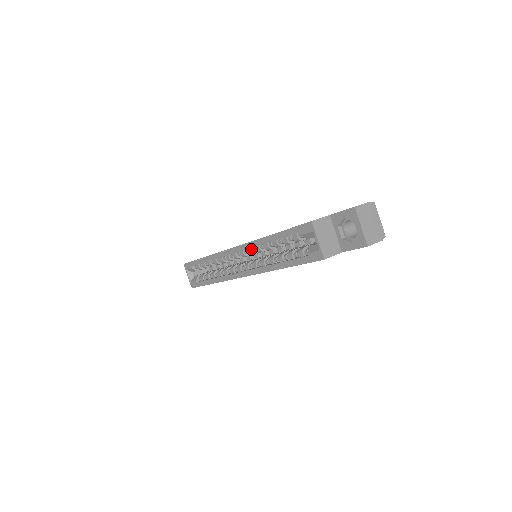
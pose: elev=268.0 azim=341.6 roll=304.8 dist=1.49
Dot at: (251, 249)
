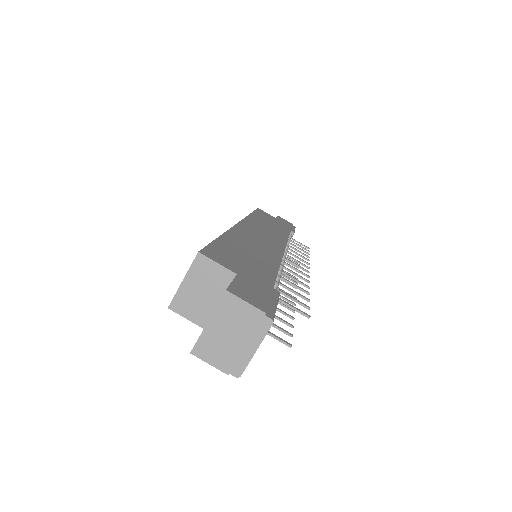
Dot at: occluded
